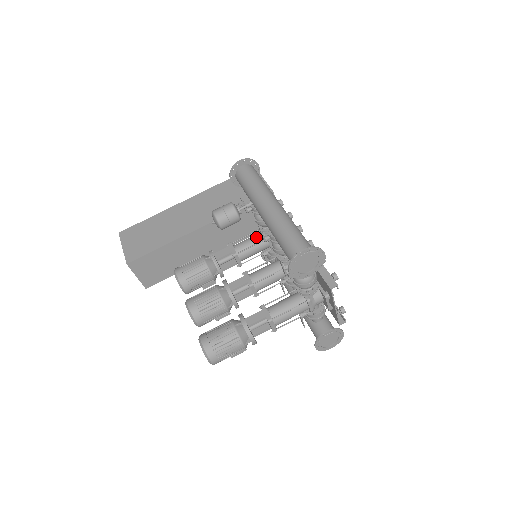
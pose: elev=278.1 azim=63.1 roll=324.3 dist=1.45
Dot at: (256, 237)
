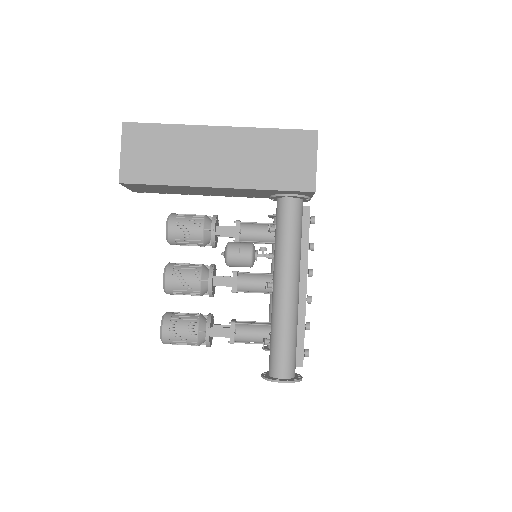
Dot at: (268, 233)
